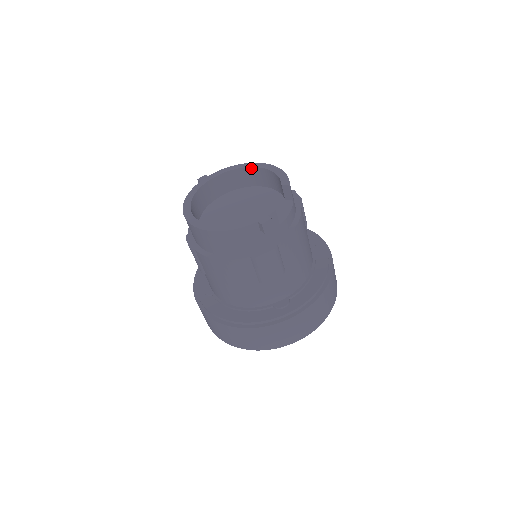
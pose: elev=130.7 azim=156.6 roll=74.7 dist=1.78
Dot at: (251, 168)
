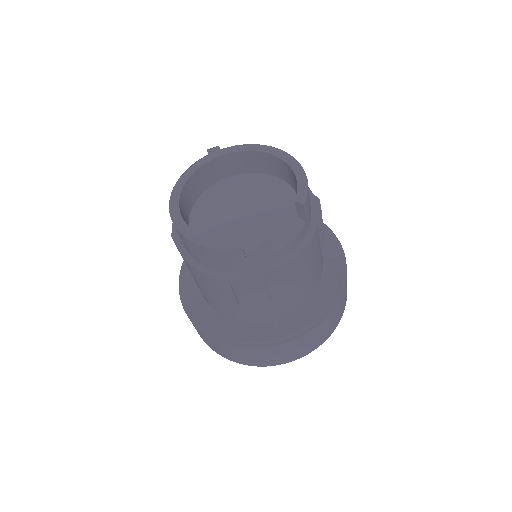
Dot at: (273, 156)
